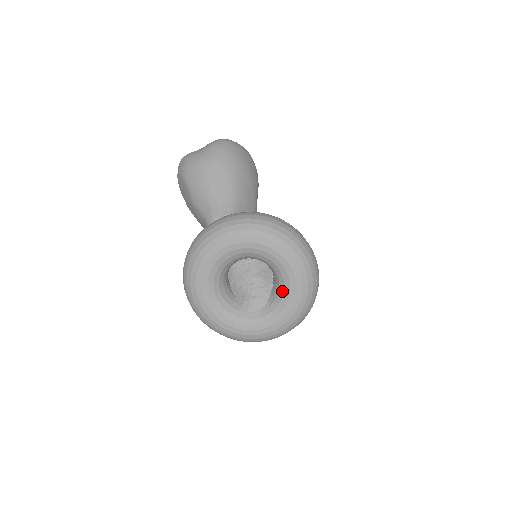
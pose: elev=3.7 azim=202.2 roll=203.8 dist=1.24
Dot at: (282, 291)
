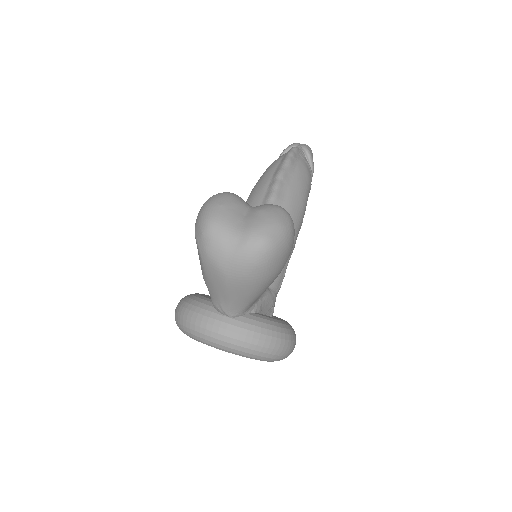
Dot at: occluded
